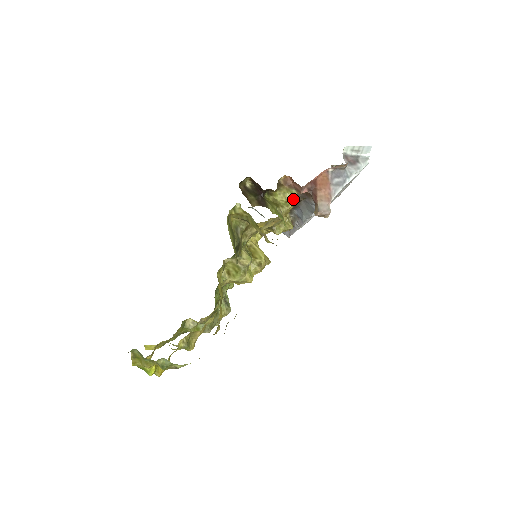
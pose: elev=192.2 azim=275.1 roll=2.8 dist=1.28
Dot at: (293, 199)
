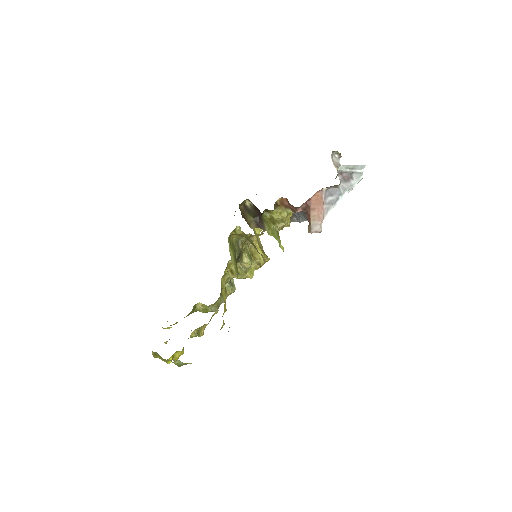
Dot at: (289, 217)
